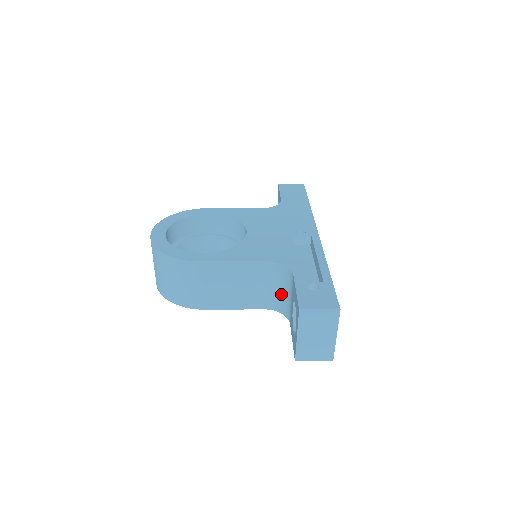
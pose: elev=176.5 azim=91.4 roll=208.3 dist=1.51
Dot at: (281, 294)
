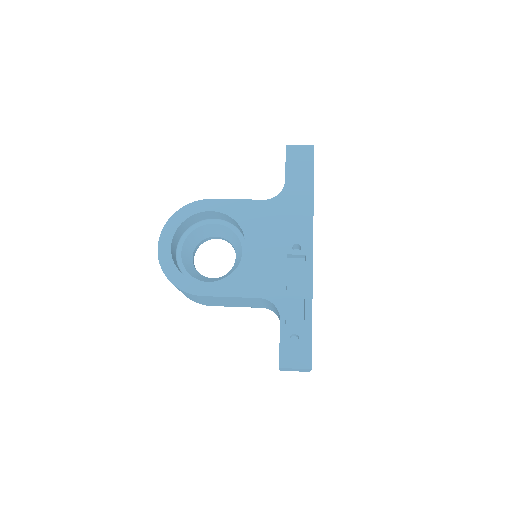
Dot at: (274, 310)
